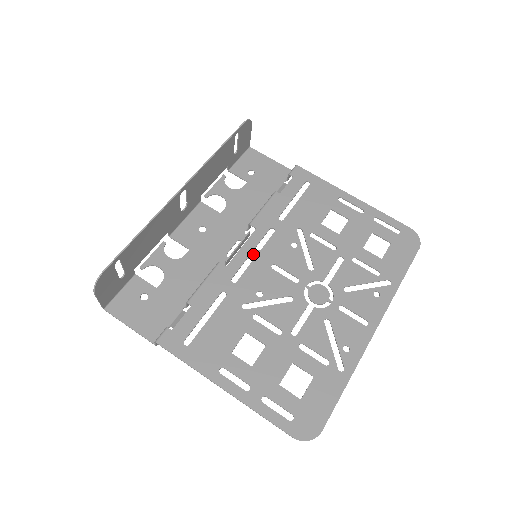
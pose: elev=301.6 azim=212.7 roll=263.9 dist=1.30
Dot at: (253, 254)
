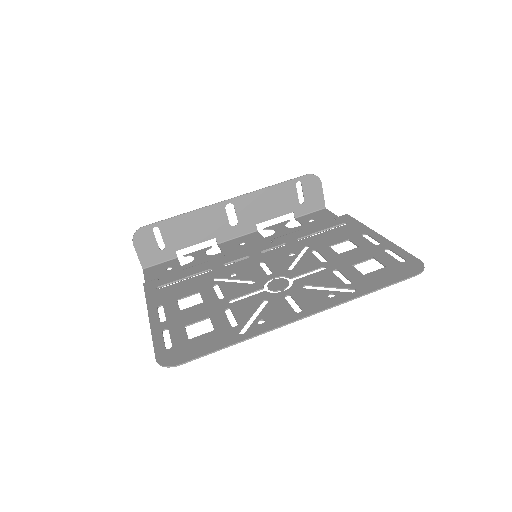
Dot at: (255, 254)
